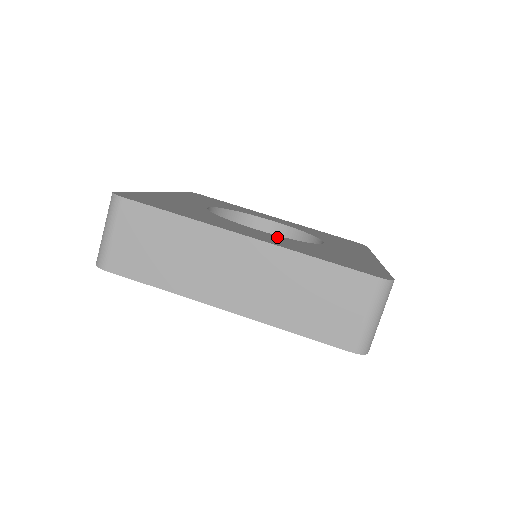
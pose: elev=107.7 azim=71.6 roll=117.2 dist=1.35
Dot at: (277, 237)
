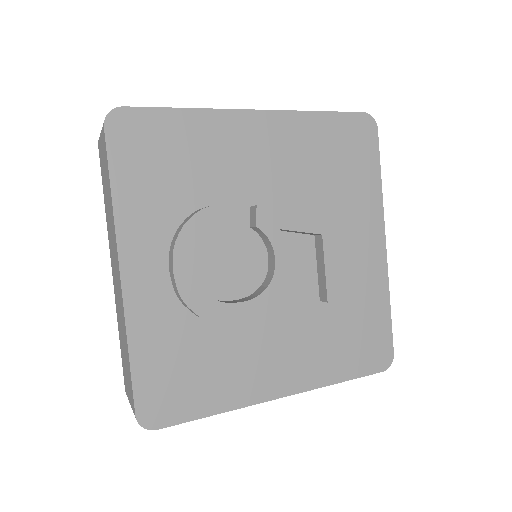
Dot at: occluded
